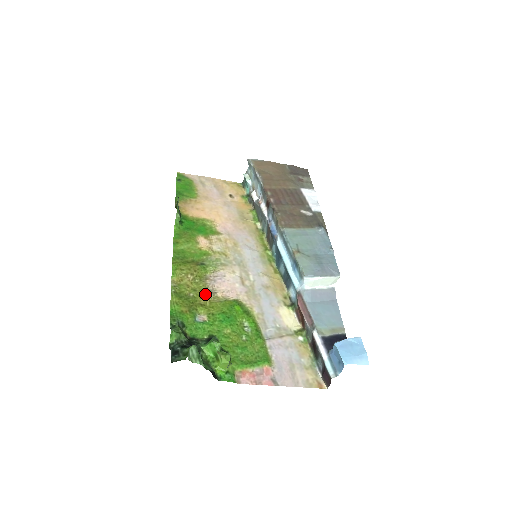
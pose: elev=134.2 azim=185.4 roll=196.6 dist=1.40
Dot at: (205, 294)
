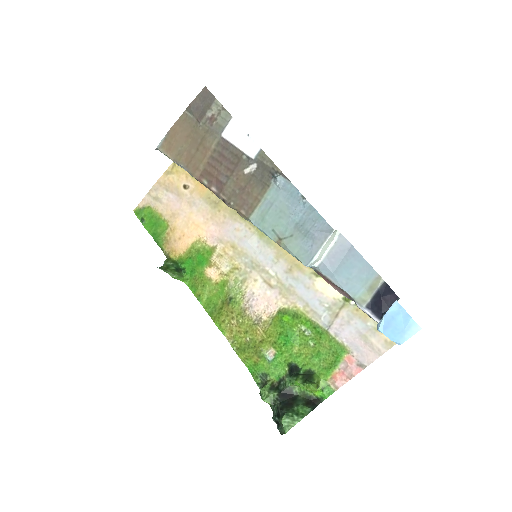
Dot at: (255, 328)
